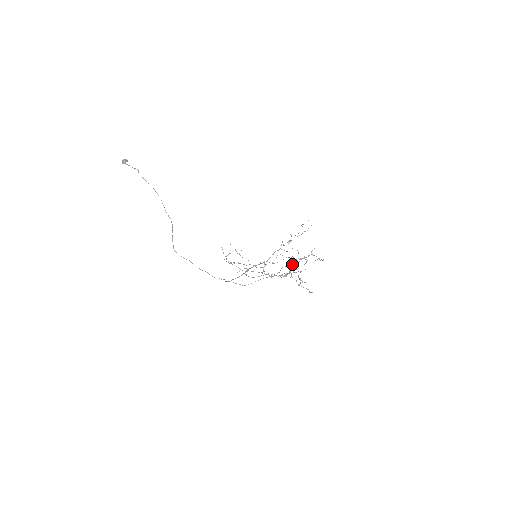
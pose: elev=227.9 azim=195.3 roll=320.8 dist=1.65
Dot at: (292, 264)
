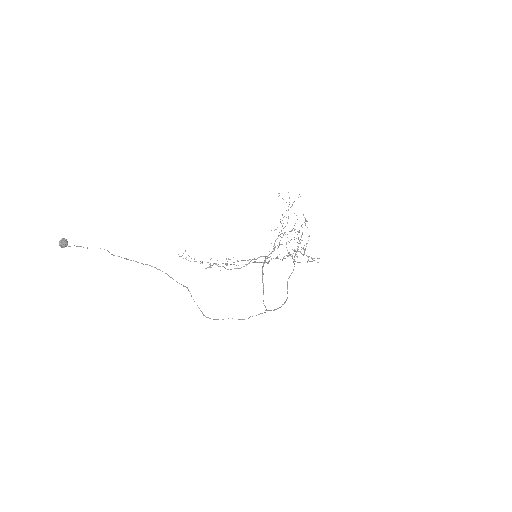
Dot at: (298, 247)
